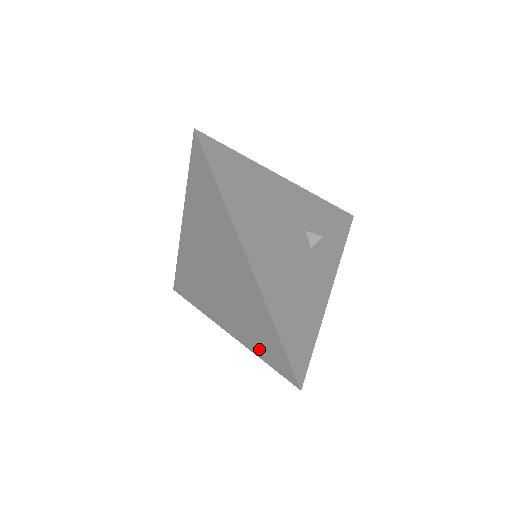
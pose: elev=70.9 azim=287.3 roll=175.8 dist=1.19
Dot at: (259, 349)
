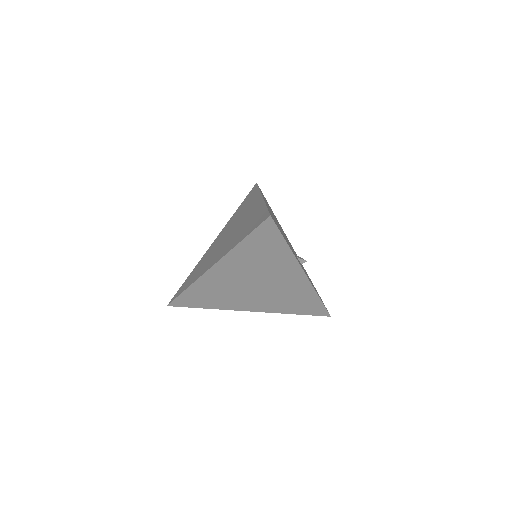
Dot at: (242, 236)
